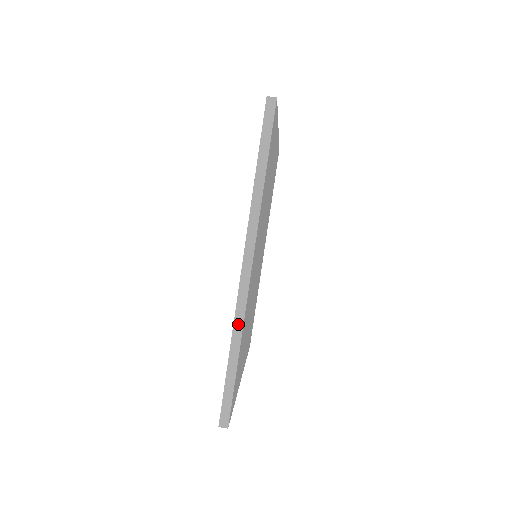
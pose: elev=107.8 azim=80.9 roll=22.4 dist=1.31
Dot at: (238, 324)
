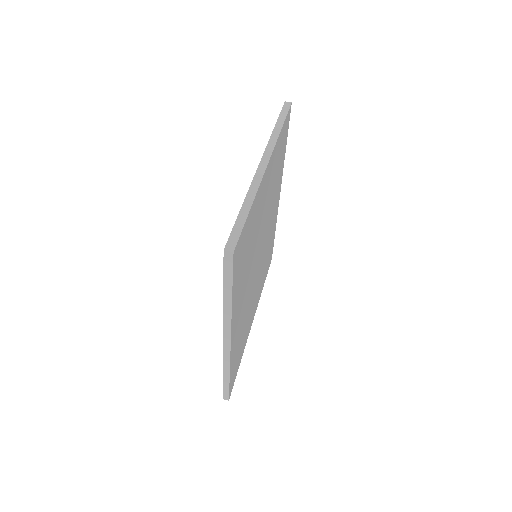
Dot at: (226, 365)
